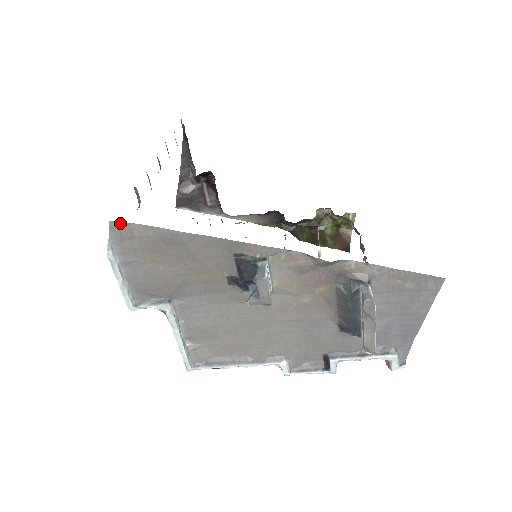
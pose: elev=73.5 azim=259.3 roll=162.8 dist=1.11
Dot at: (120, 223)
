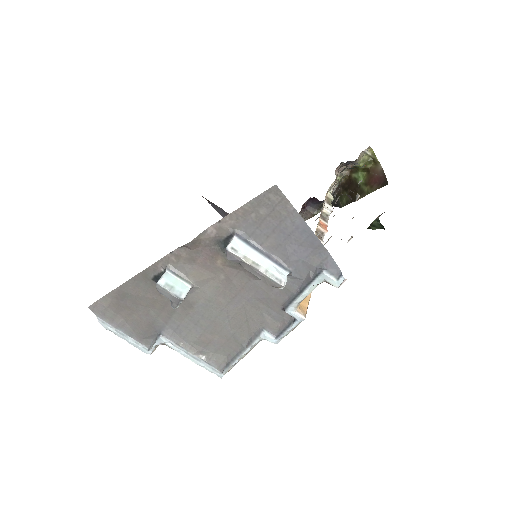
Dot at: (93, 305)
